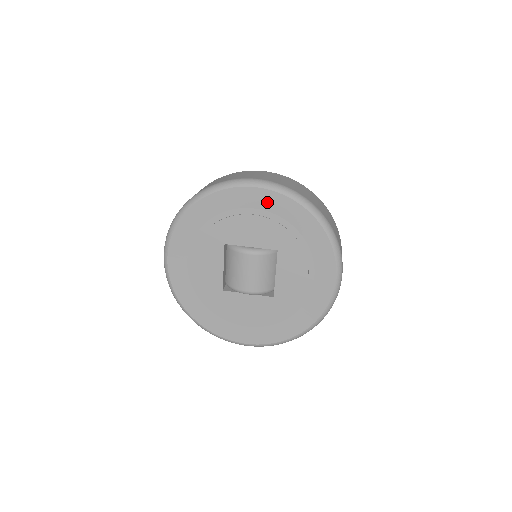
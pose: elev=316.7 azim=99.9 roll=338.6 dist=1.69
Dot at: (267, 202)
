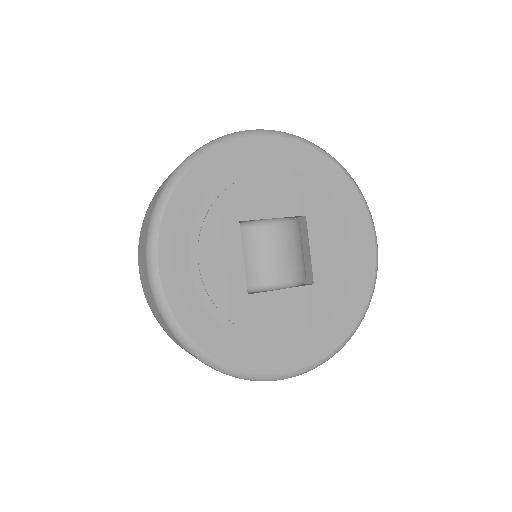
Dot at: (281, 153)
